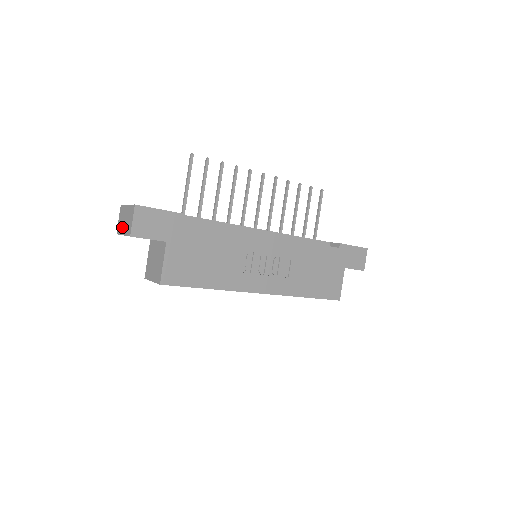
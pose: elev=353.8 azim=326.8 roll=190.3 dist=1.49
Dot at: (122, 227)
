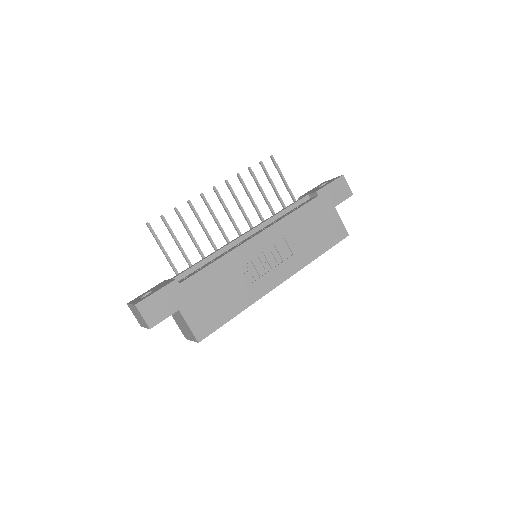
Dot at: (140, 322)
